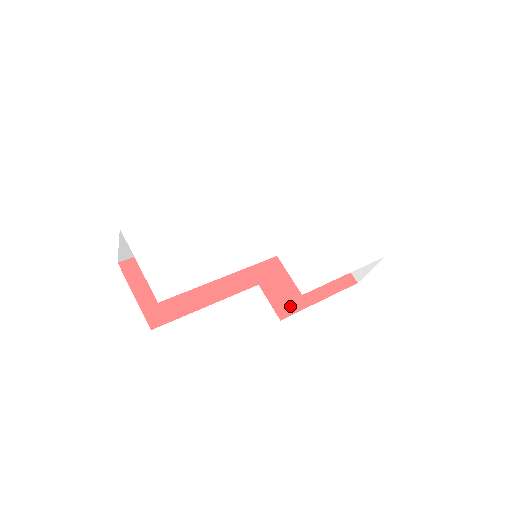
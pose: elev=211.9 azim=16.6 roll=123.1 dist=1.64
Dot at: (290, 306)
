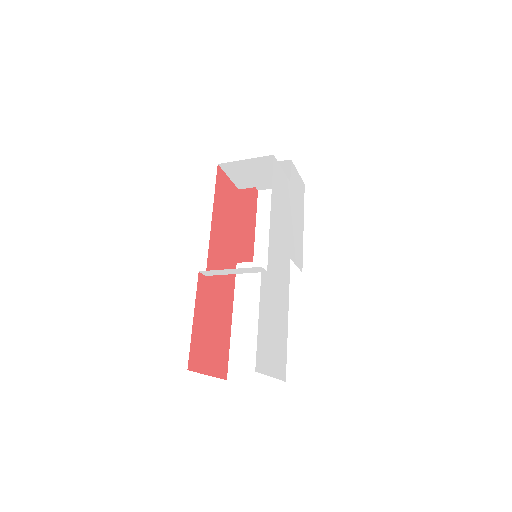
Dot at: (250, 258)
